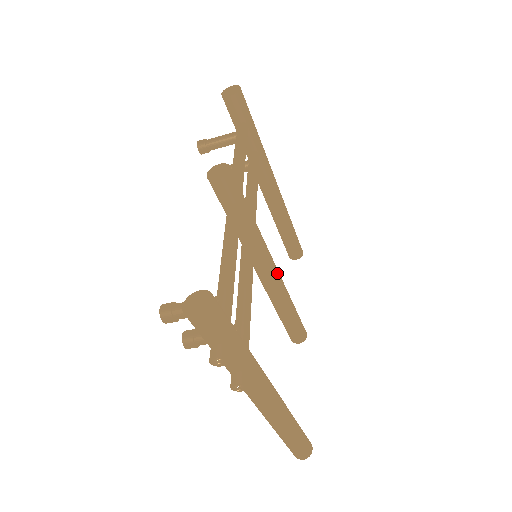
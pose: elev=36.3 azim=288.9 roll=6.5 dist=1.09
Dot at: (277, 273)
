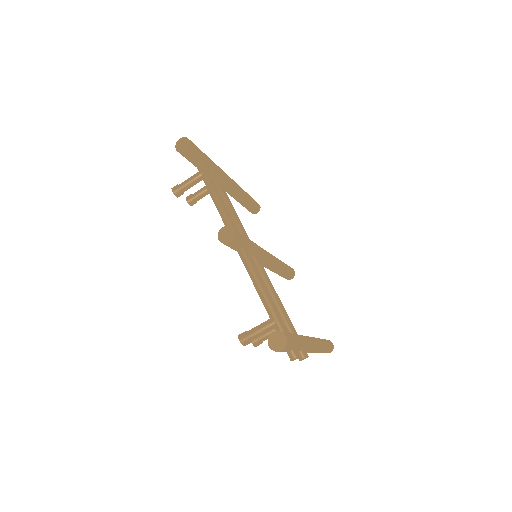
Dot at: (271, 257)
